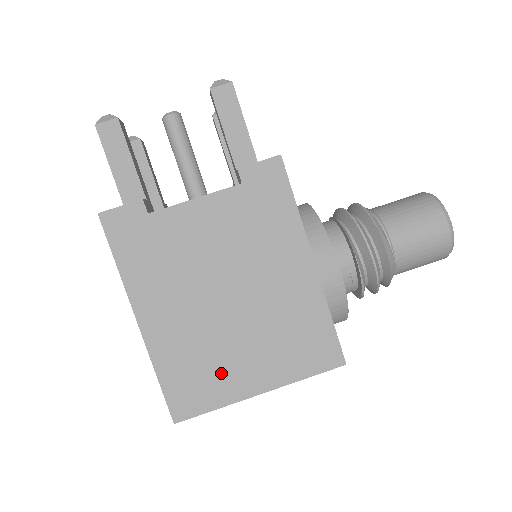
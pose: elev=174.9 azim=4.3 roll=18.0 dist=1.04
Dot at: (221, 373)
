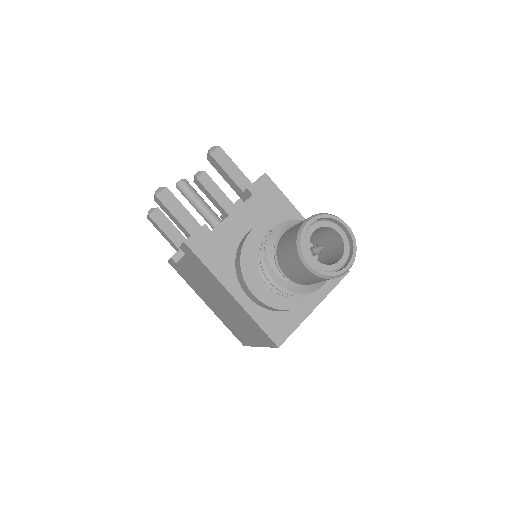
Dot at: (241, 333)
